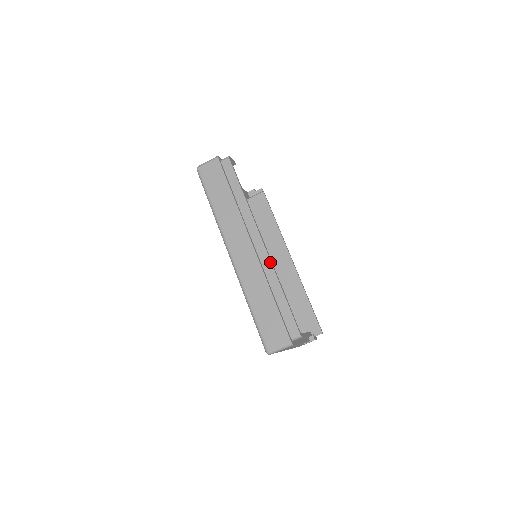
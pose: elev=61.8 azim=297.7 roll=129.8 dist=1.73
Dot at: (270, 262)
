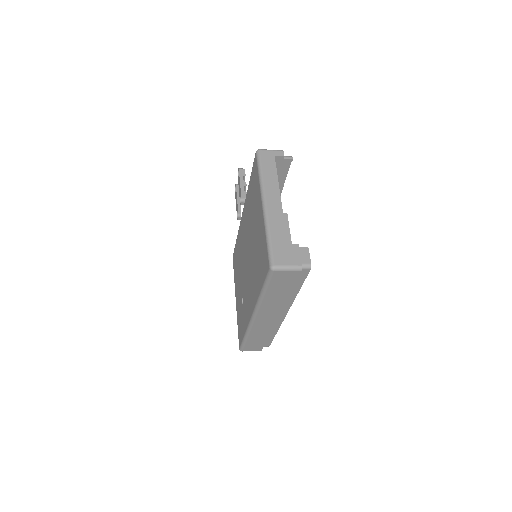
Dot at: (281, 323)
